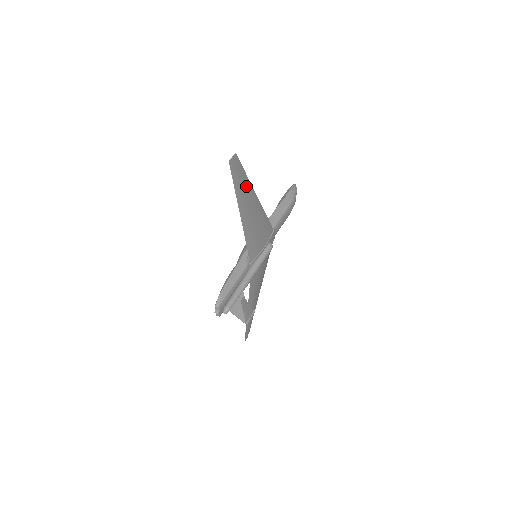
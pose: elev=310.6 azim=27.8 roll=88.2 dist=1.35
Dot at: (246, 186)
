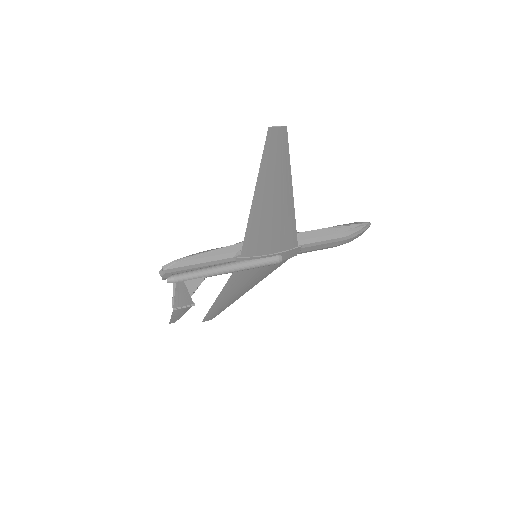
Dot at: (281, 174)
